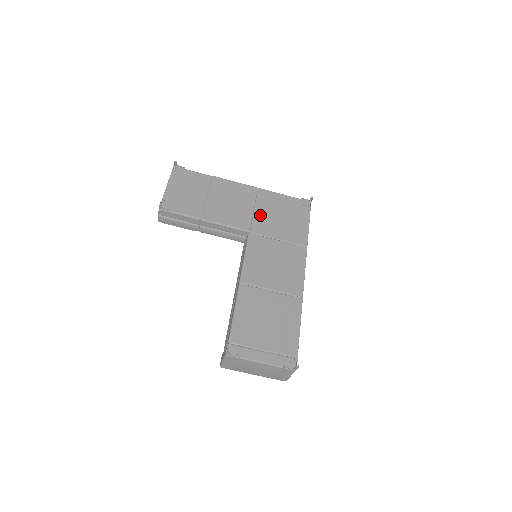
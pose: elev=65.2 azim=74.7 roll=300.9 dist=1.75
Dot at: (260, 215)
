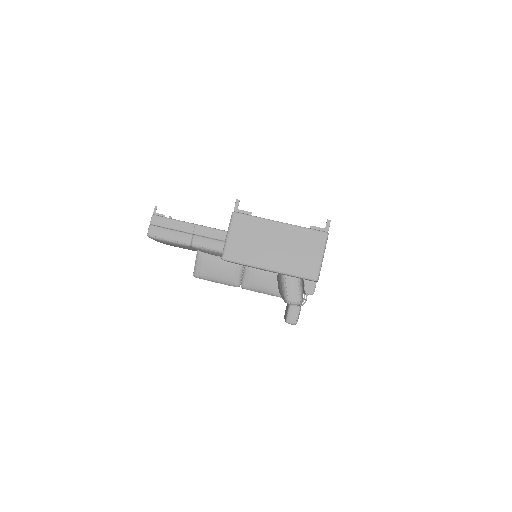
Dot at: occluded
